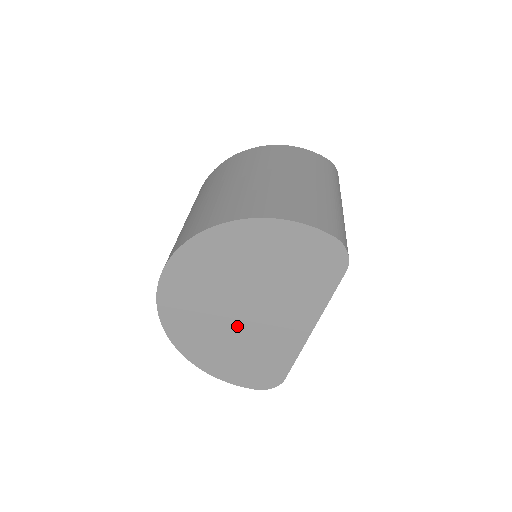
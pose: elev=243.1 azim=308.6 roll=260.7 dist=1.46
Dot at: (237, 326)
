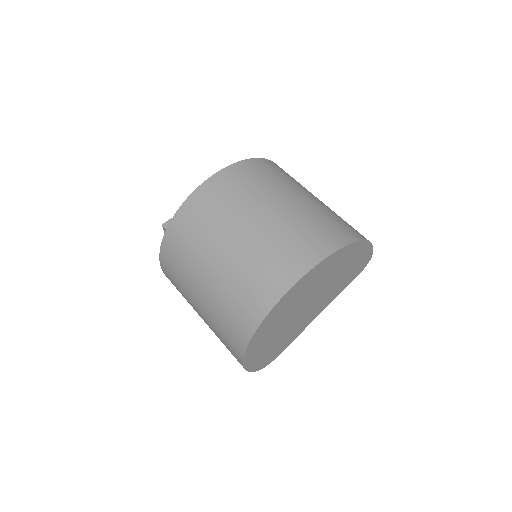
Dot at: (293, 319)
